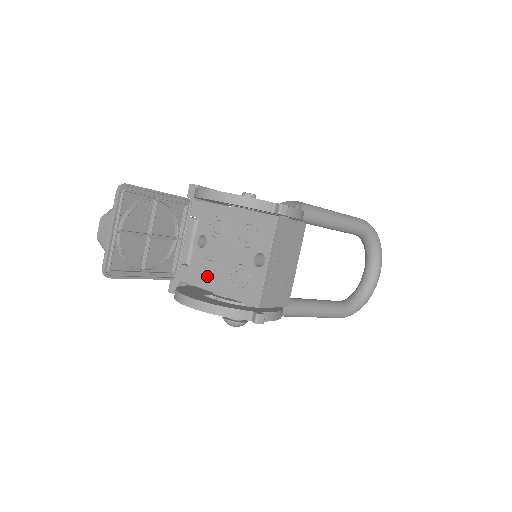
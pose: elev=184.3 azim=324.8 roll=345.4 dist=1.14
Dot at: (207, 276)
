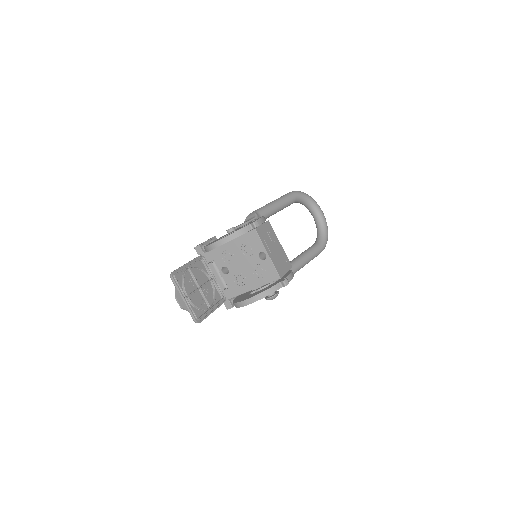
Dot at: (242, 285)
